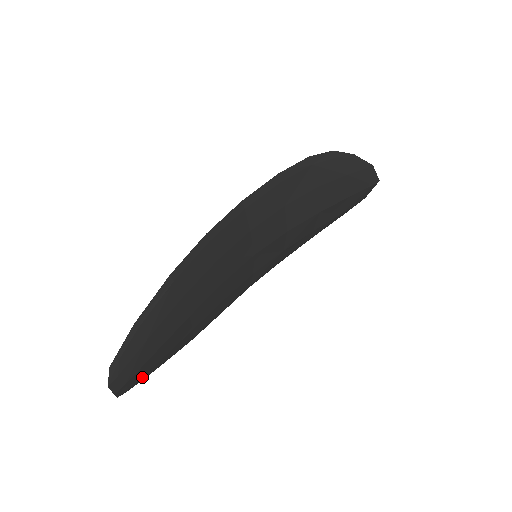
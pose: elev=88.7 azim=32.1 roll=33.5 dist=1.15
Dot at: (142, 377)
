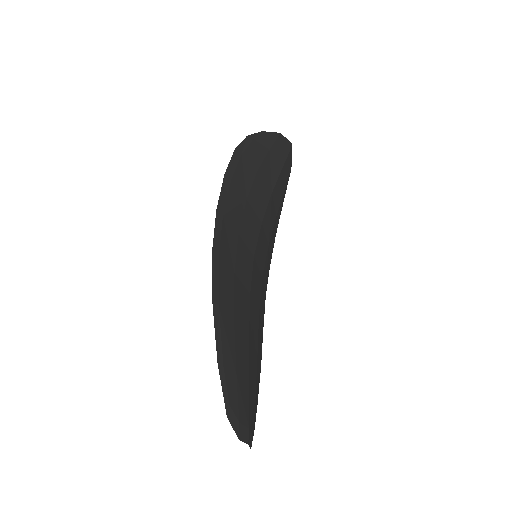
Dot at: (254, 419)
